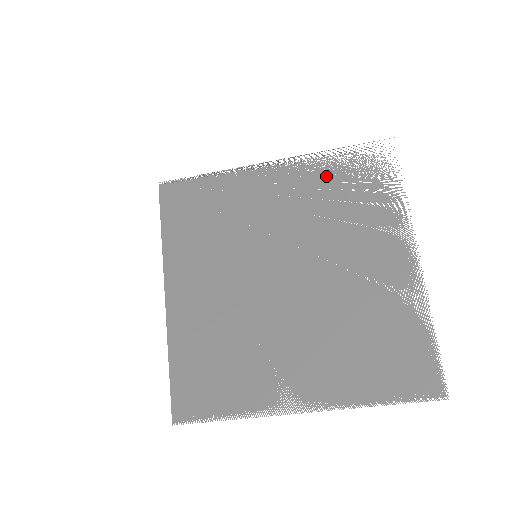
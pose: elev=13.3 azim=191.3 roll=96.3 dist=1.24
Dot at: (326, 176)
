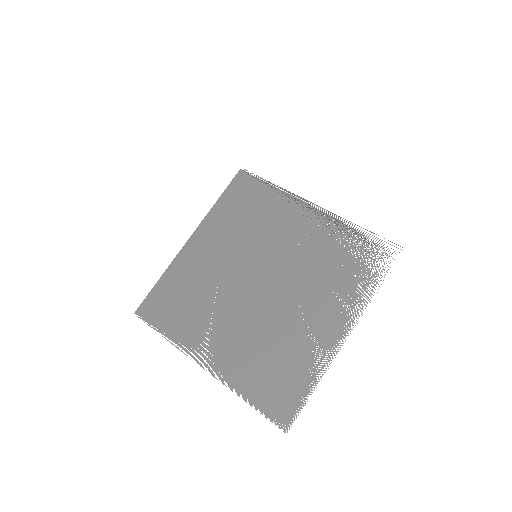
Dot at: (339, 240)
